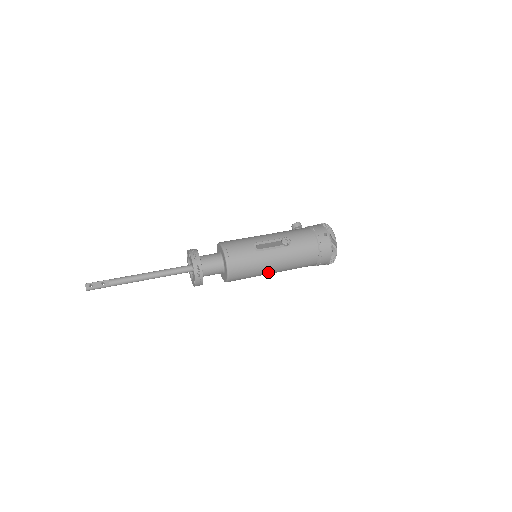
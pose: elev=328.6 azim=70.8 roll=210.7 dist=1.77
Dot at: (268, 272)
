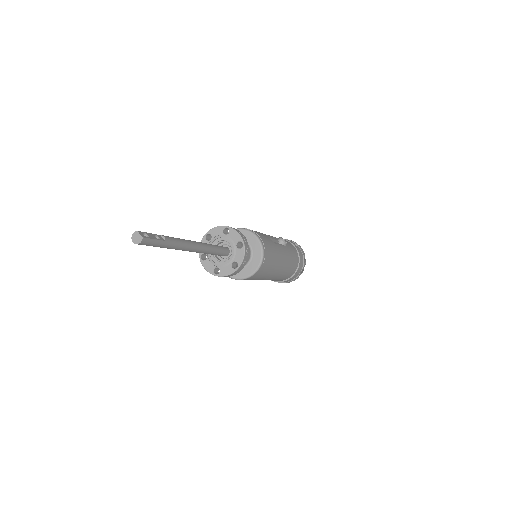
Dot at: (274, 273)
